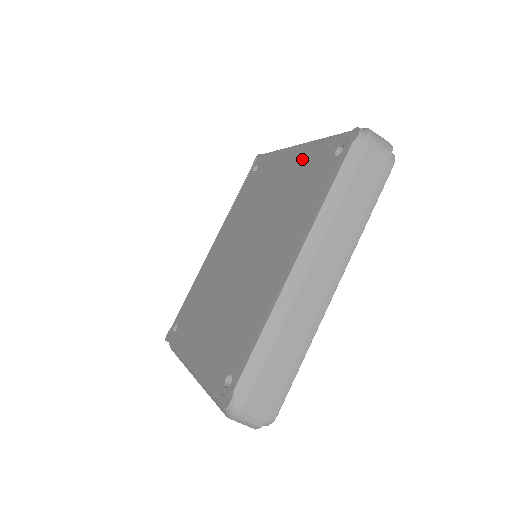
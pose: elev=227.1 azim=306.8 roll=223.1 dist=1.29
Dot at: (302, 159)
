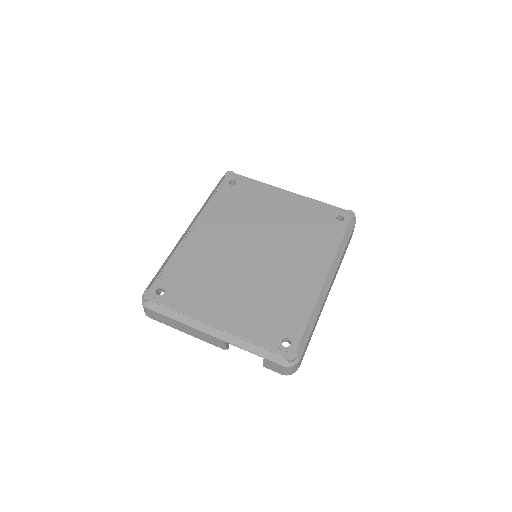
Dot at: (301, 206)
